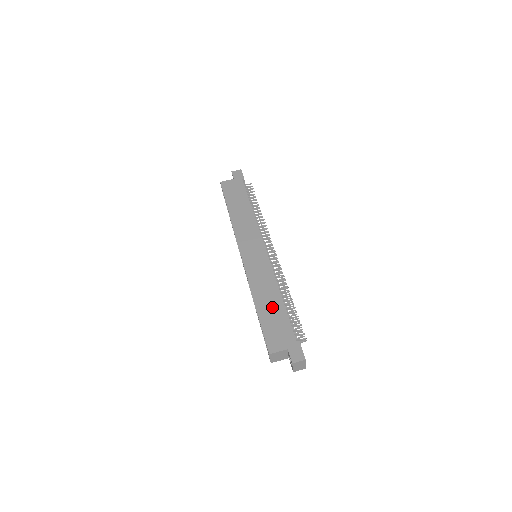
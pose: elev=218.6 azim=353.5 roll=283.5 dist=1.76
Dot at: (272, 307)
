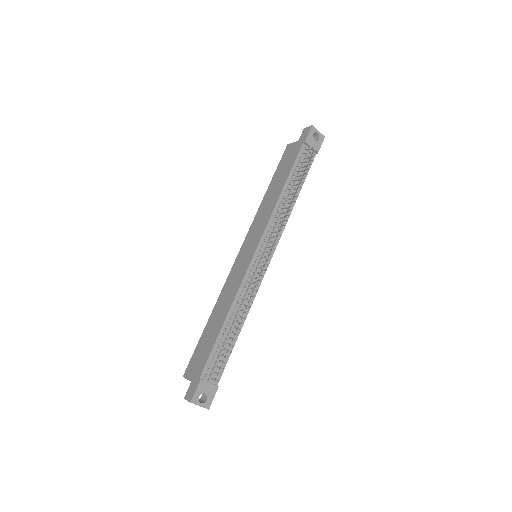
Dot at: (213, 328)
